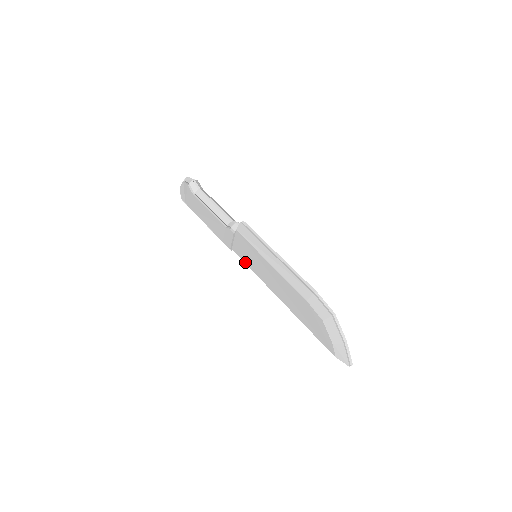
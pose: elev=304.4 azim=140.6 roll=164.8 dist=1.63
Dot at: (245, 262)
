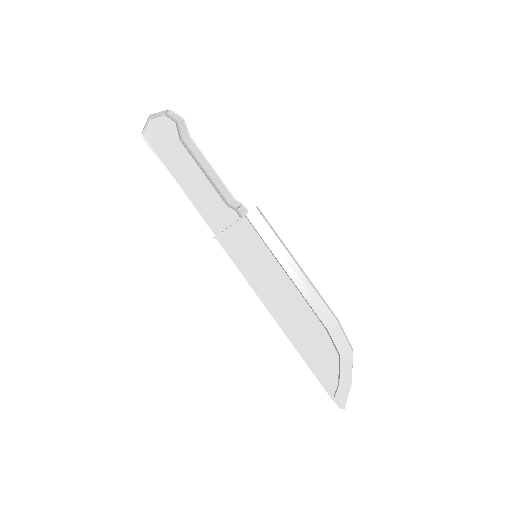
Dot at: (235, 259)
